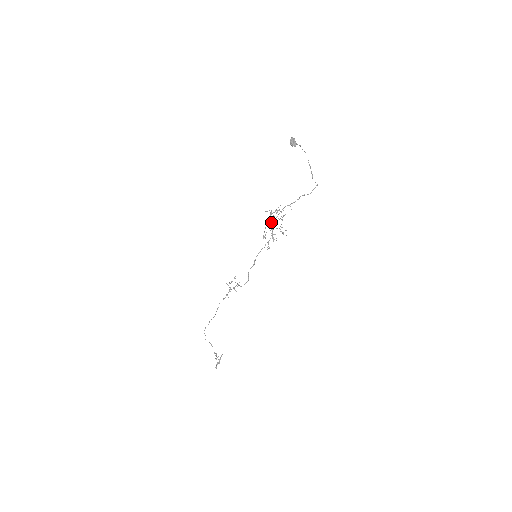
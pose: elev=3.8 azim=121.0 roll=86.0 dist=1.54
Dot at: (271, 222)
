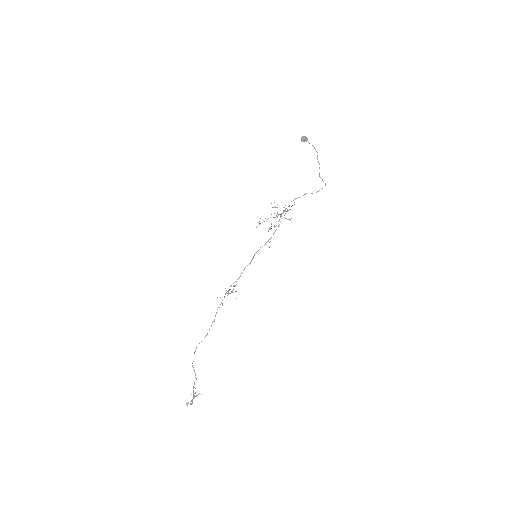
Dot at: occluded
